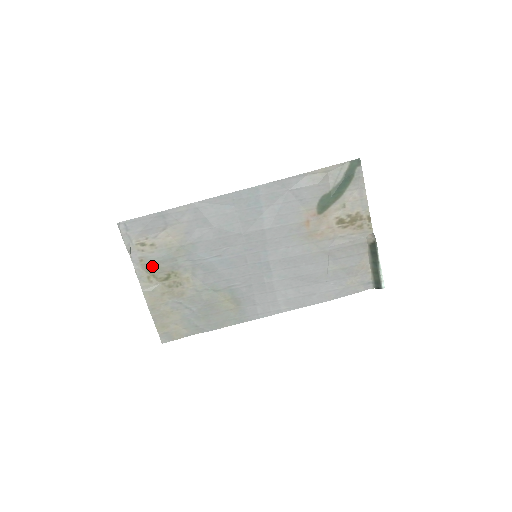
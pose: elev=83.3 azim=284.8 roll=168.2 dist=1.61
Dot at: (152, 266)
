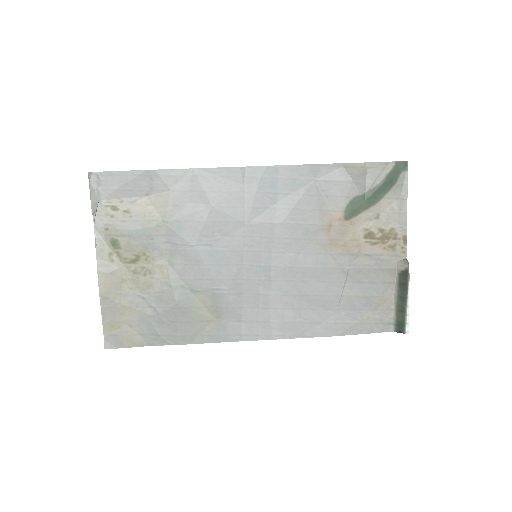
Dot at: (119, 240)
